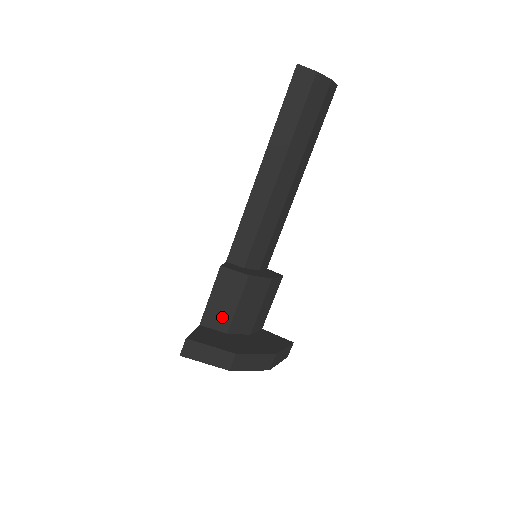
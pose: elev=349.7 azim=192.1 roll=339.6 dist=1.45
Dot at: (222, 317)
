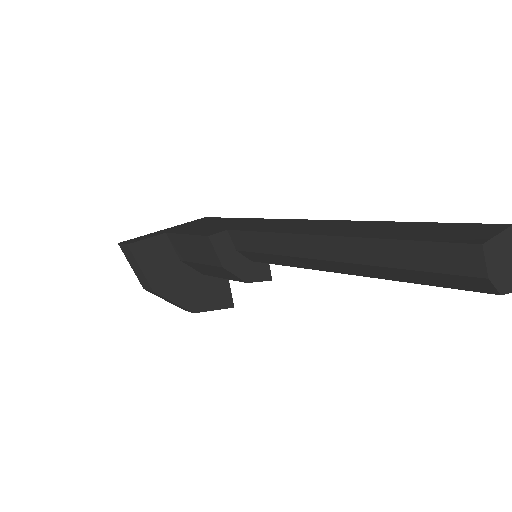
Dot at: (184, 252)
